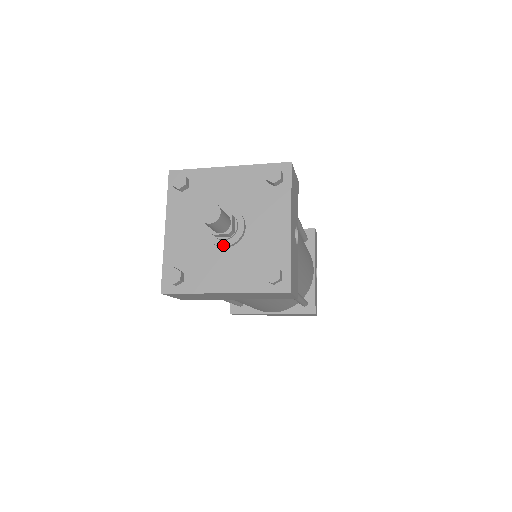
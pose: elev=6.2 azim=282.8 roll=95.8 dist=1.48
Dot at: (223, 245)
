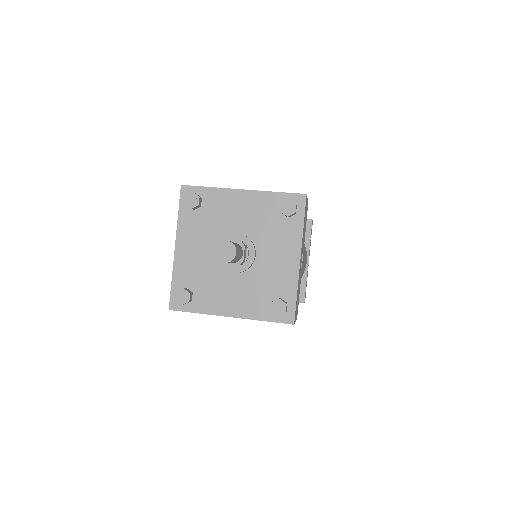
Dot at: (233, 271)
